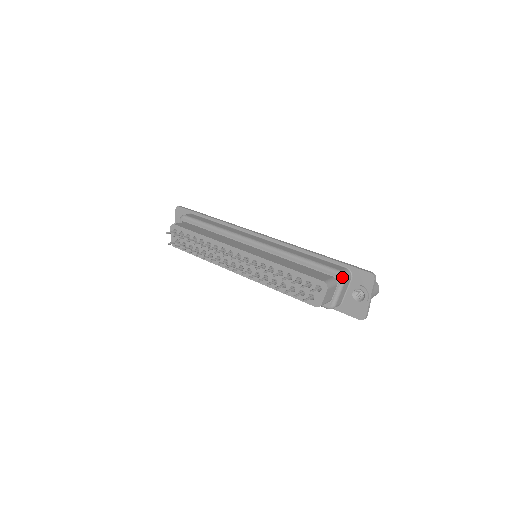
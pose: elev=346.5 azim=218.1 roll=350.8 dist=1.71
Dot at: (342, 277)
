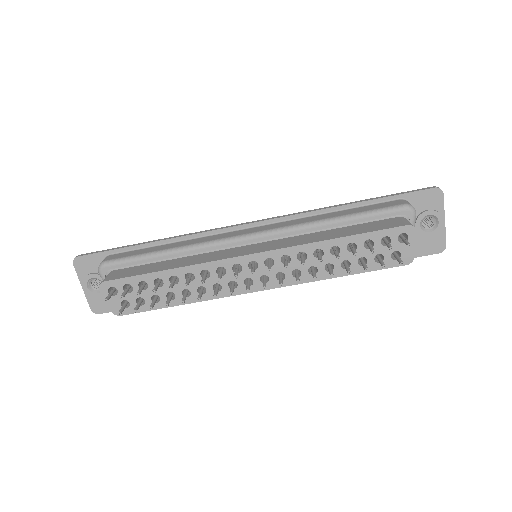
Dot at: (412, 210)
